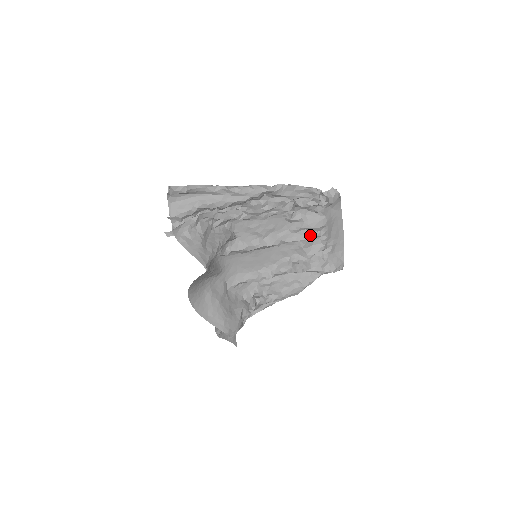
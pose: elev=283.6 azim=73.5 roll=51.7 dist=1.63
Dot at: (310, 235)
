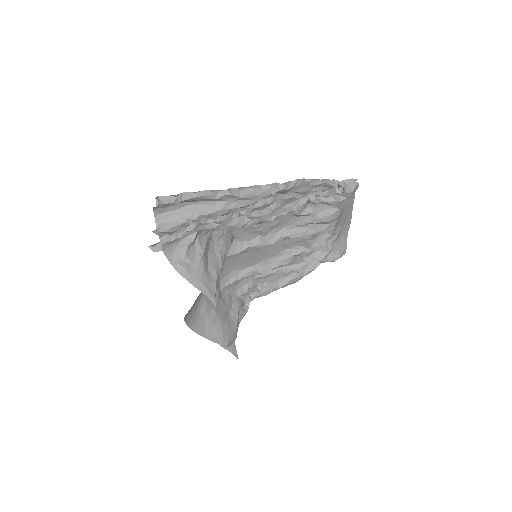
Dot at: (319, 229)
